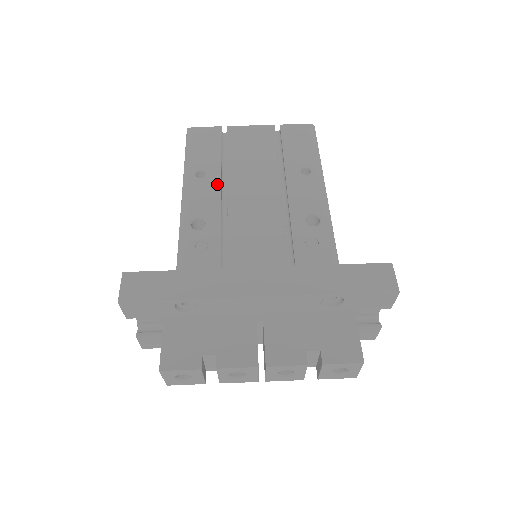
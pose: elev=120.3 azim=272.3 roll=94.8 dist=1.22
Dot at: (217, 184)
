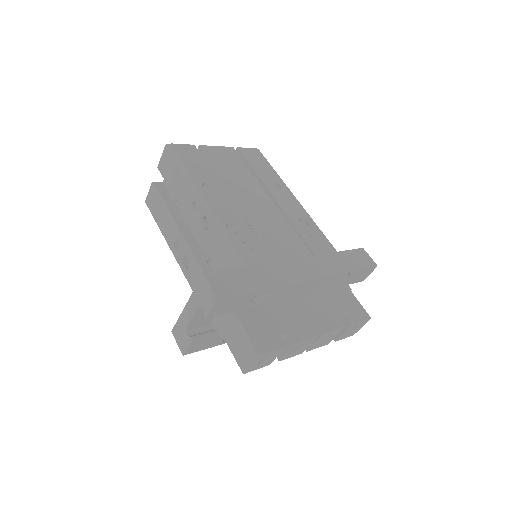
Dot at: (225, 194)
